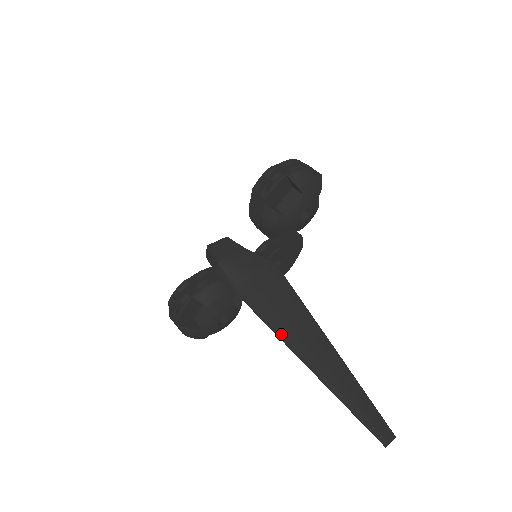
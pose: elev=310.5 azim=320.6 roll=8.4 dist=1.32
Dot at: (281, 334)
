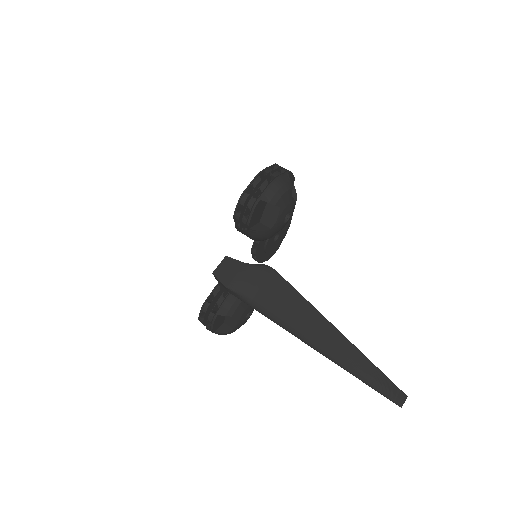
Dot at: (299, 336)
